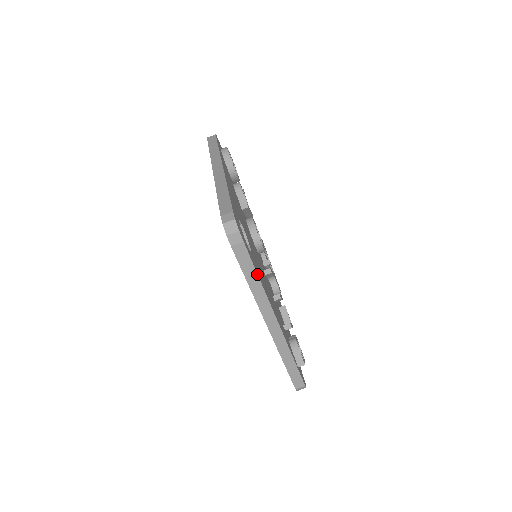
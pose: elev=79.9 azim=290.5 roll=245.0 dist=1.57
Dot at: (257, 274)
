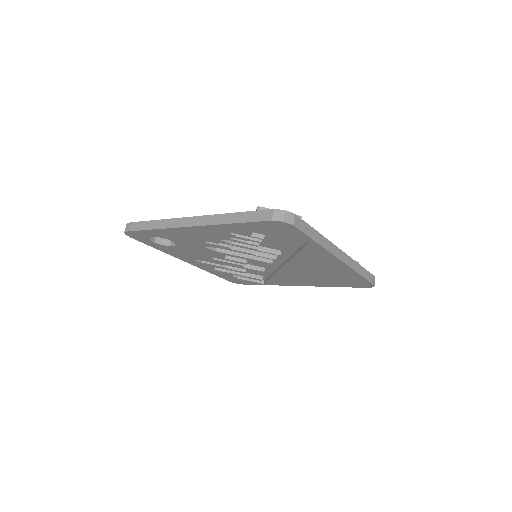
Dot at: (152, 221)
